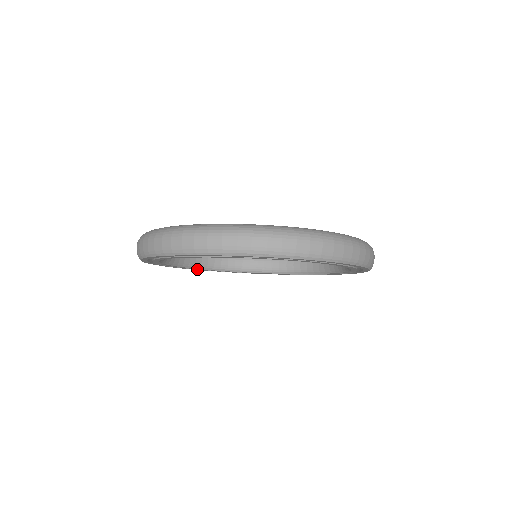
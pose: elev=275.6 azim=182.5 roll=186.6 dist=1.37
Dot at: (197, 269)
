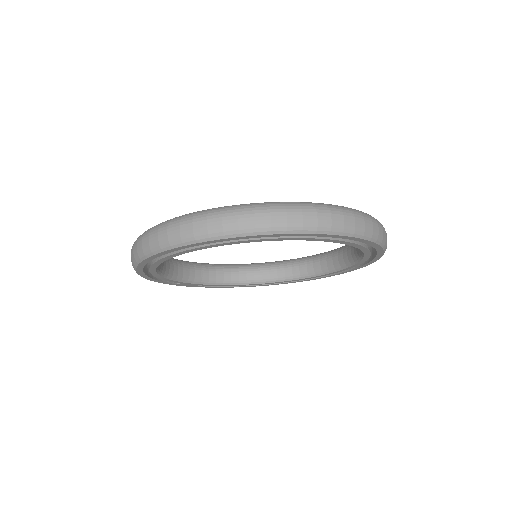
Dot at: occluded
